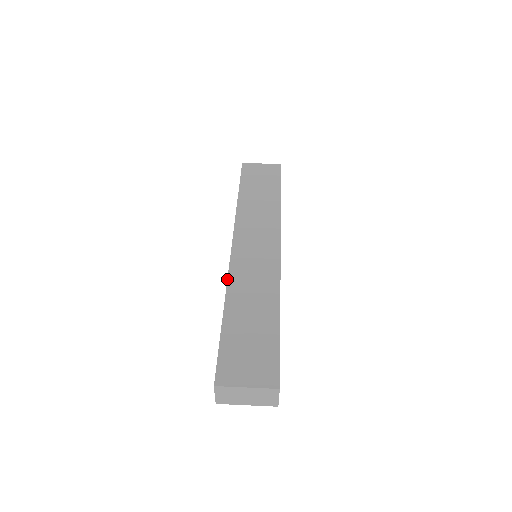
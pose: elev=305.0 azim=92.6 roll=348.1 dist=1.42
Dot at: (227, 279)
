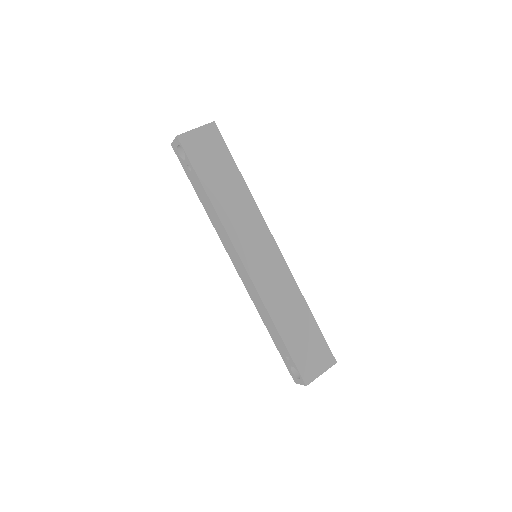
Dot at: (262, 302)
